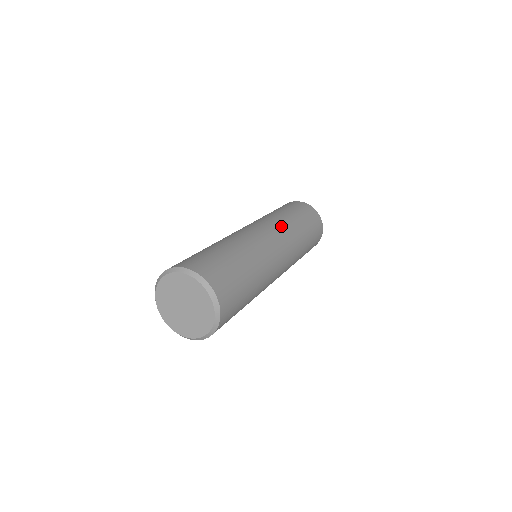
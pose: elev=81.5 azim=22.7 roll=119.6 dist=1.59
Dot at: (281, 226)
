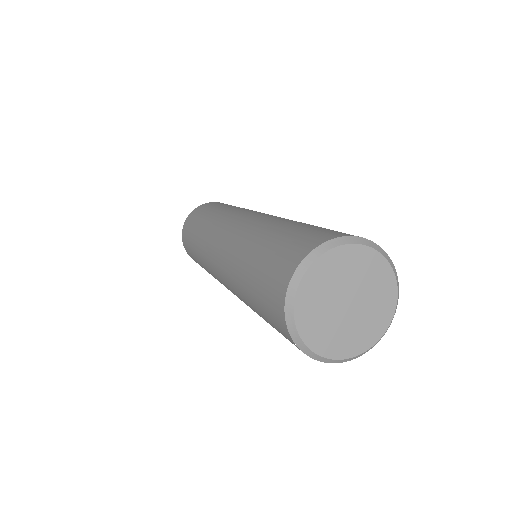
Dot at: occluded
